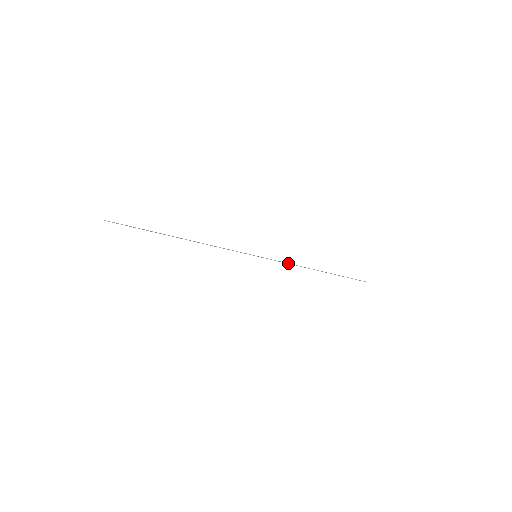
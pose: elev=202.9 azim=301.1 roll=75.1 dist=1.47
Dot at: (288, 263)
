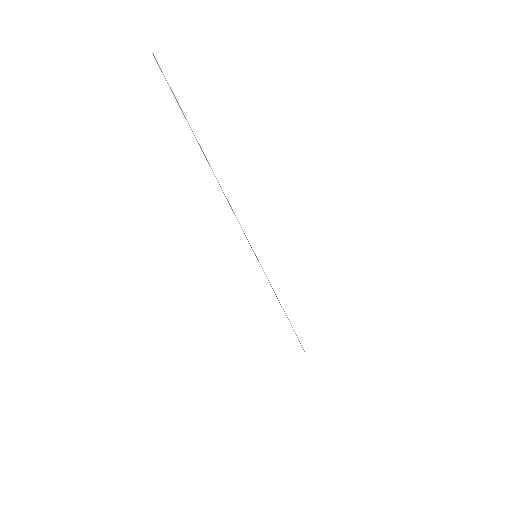
Dot at: occluded
